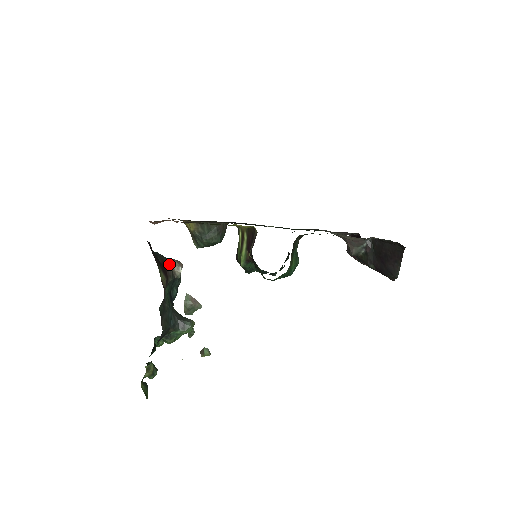
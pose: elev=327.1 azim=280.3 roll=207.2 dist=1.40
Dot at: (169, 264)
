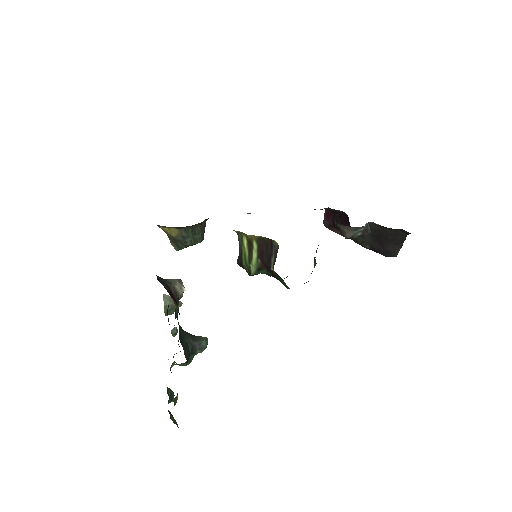
Dot at: (172, 287)
